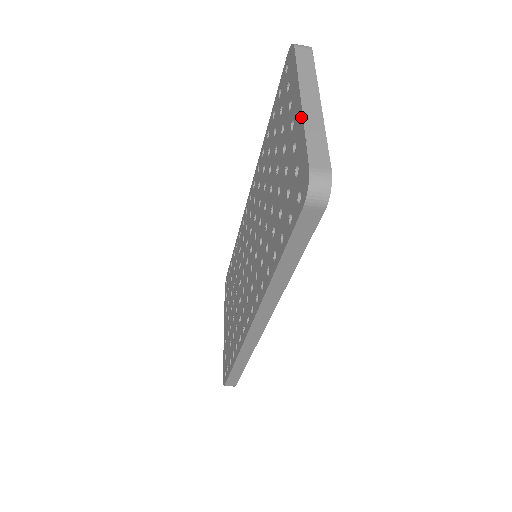
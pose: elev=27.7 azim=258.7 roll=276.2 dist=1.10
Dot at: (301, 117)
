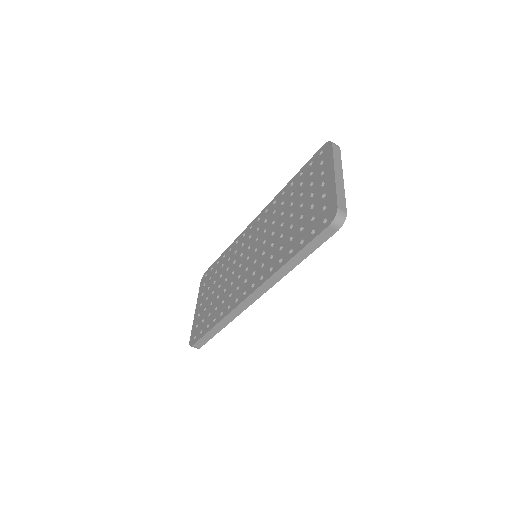
Dot at: (334, 181)
